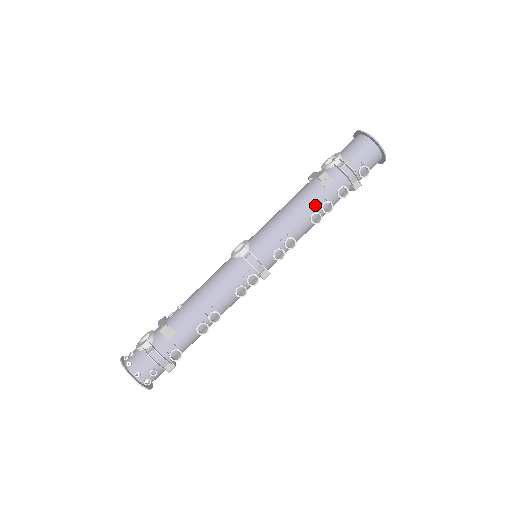
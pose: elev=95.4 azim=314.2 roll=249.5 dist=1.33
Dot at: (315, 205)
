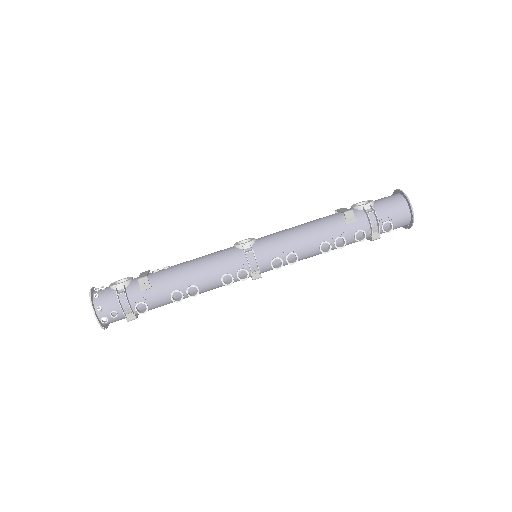
Dot at: (330, 235)
